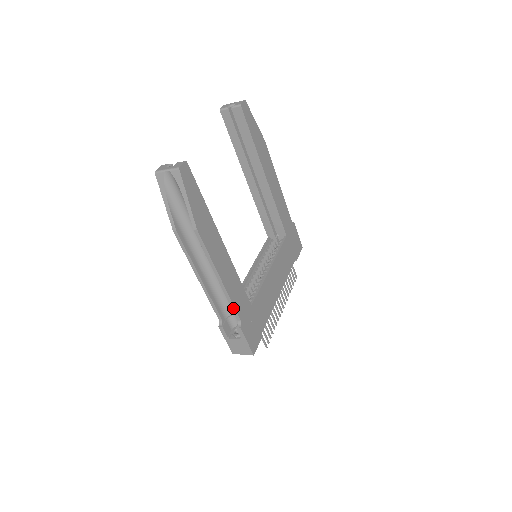
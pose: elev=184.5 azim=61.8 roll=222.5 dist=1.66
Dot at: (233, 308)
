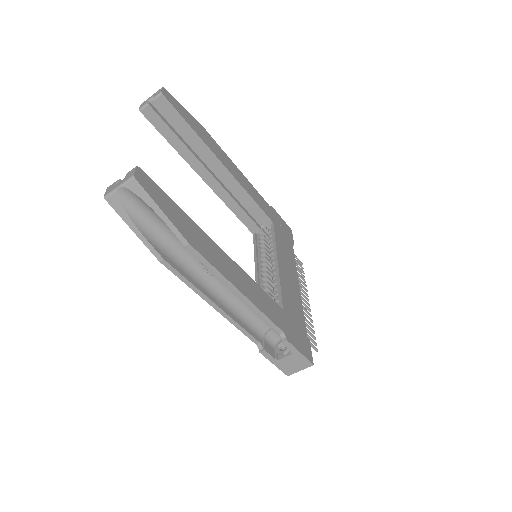
Dot at: (268, 321)
